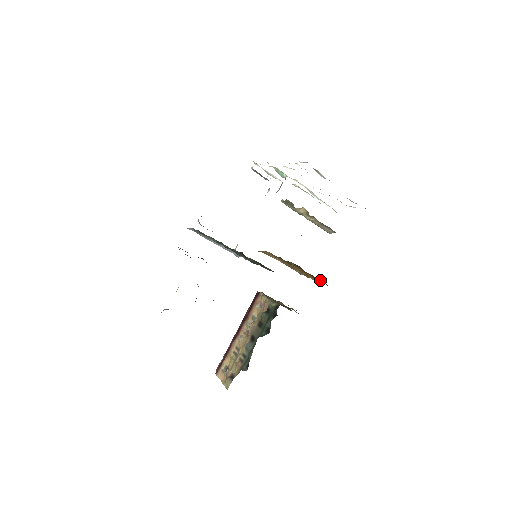
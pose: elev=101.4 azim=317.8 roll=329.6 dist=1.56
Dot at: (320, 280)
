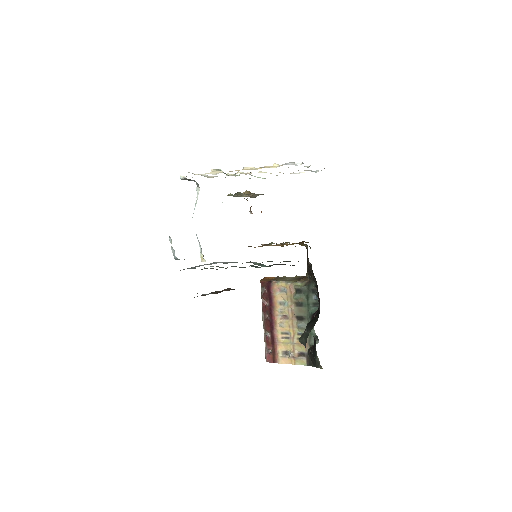
Dot at: (300, 242)
